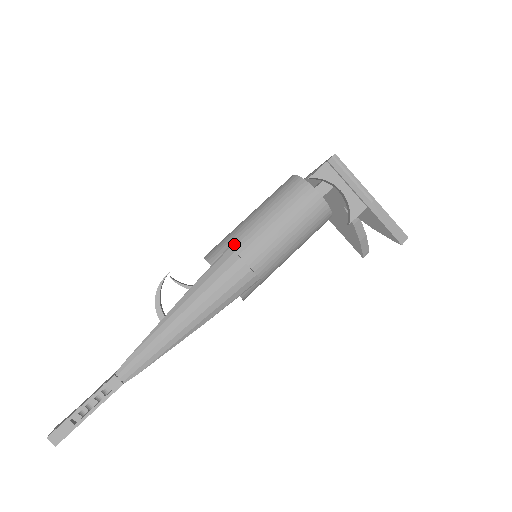
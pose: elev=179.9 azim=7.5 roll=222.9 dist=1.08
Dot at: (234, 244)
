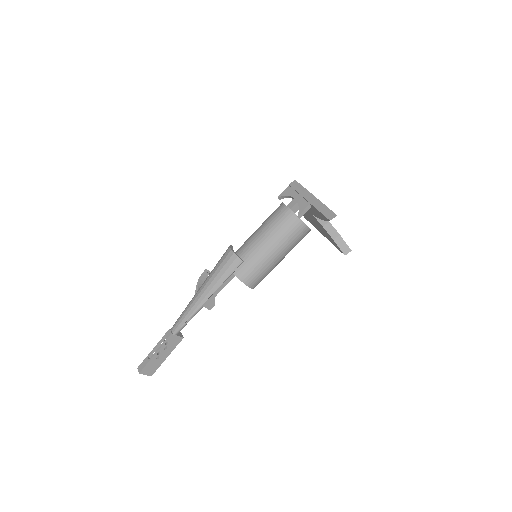
Dot at: occluded
